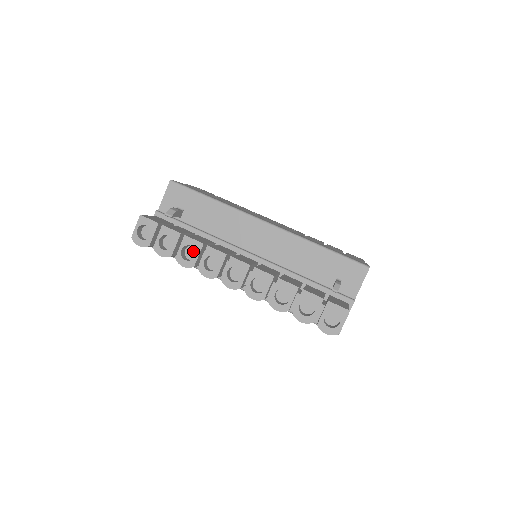
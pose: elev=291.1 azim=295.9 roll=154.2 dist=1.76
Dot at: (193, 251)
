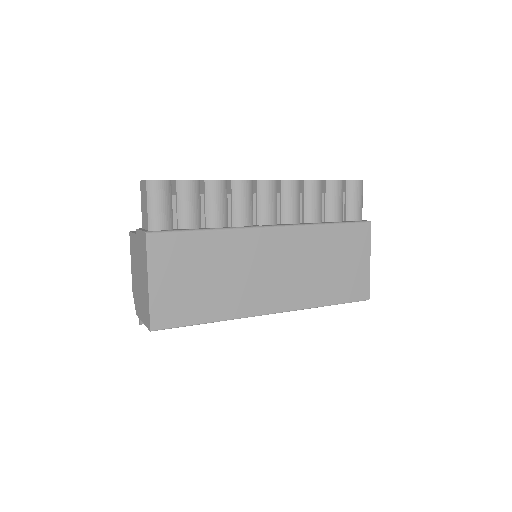
Dot at: occluded
